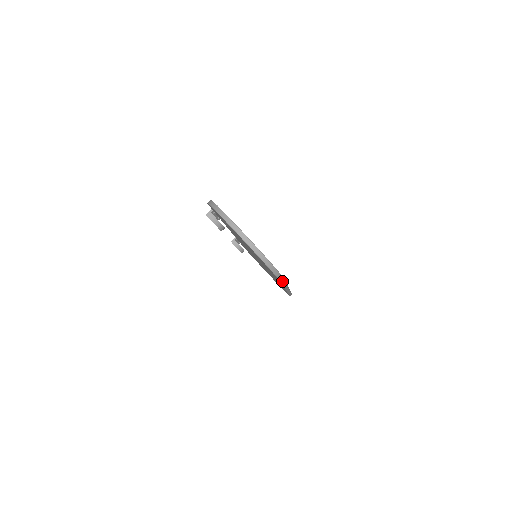
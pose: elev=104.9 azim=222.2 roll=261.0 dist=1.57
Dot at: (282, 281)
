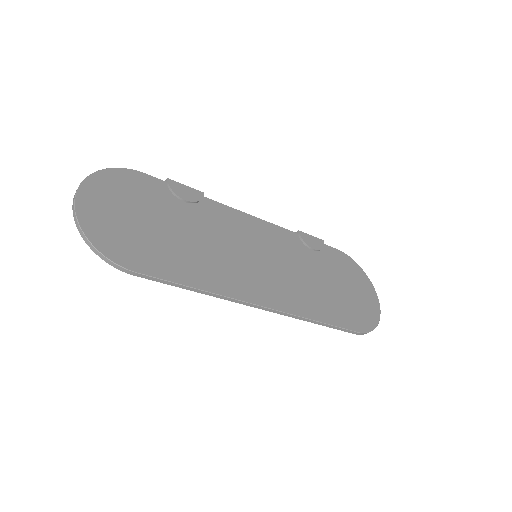
Dot at: (157, 280)
